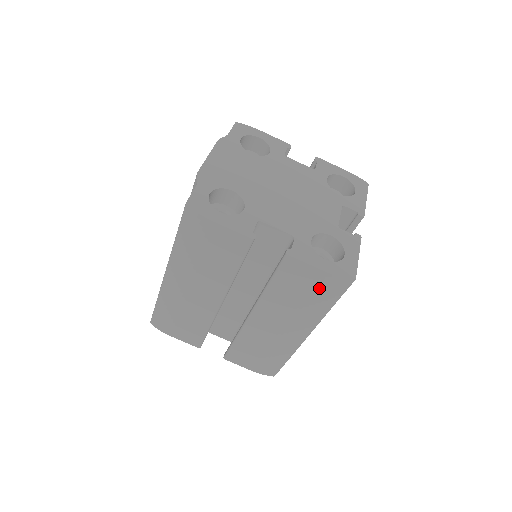
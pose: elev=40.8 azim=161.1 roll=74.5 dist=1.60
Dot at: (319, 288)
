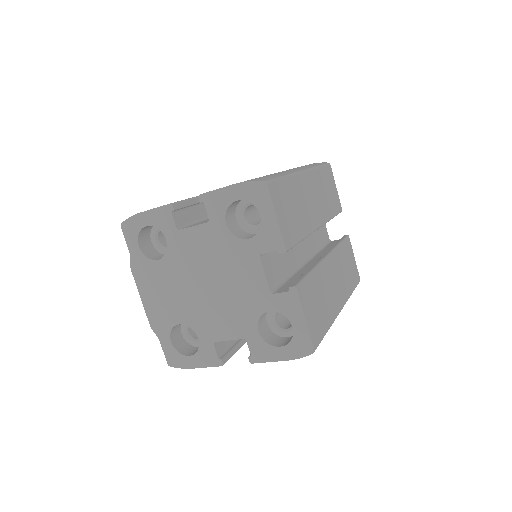
Dot at: occluded
